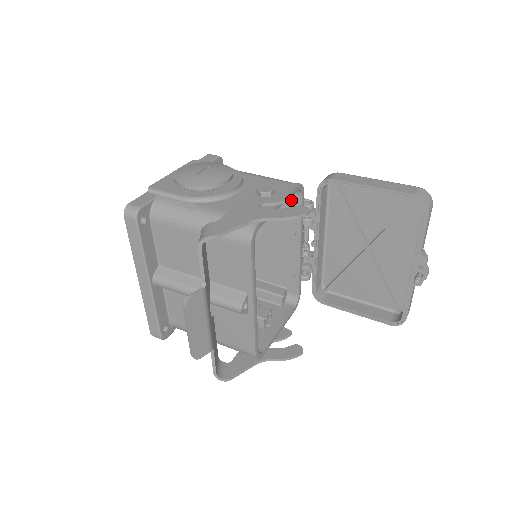
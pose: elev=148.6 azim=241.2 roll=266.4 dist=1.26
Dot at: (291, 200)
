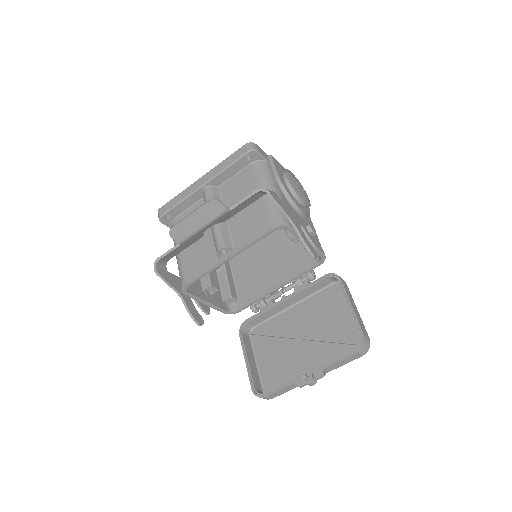
Dot at: (315, 247)
